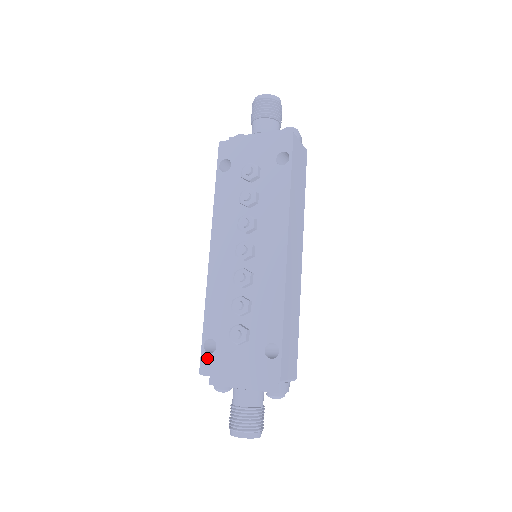
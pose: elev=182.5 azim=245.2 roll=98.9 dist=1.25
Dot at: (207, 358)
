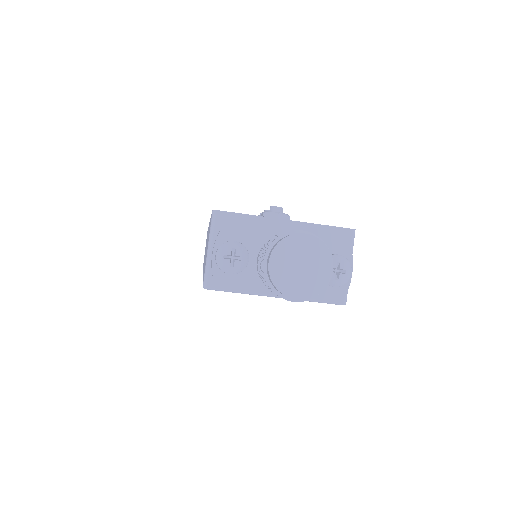
Dot at: occluded
